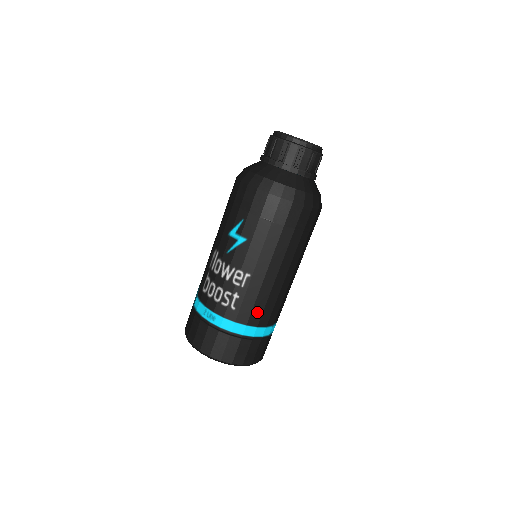
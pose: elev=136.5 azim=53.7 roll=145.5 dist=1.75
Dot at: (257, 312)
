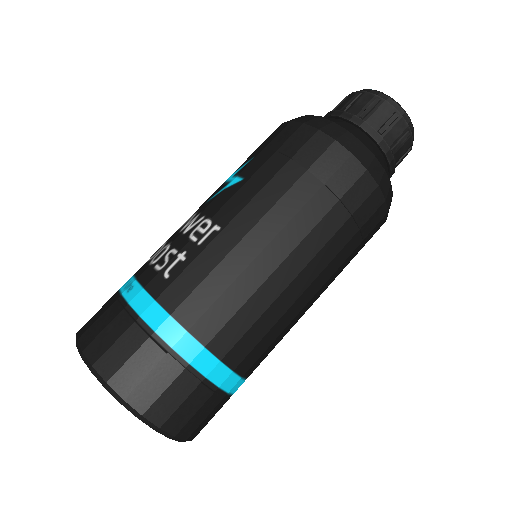
Dot at: (200, 300)
